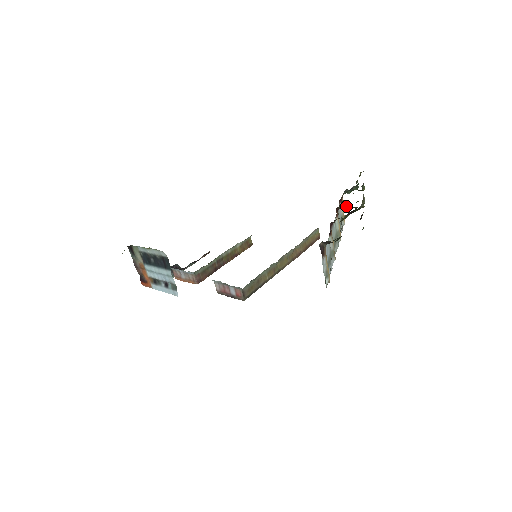
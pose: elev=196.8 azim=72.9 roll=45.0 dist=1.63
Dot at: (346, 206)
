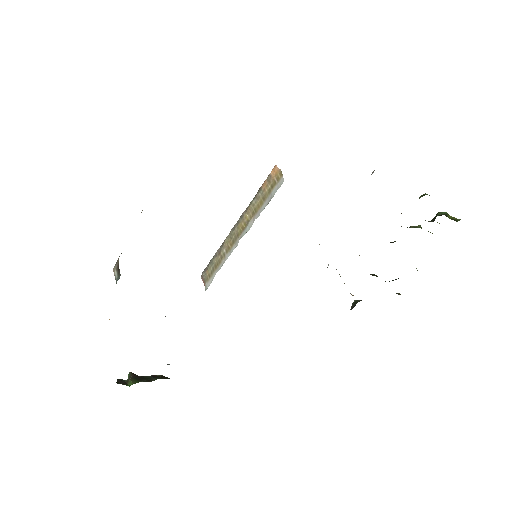
Dot at: occluded
